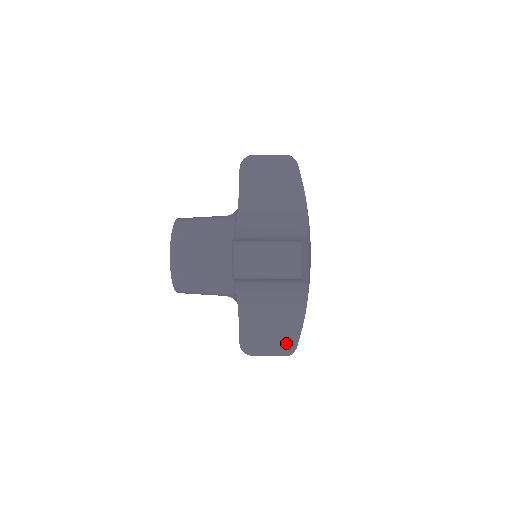
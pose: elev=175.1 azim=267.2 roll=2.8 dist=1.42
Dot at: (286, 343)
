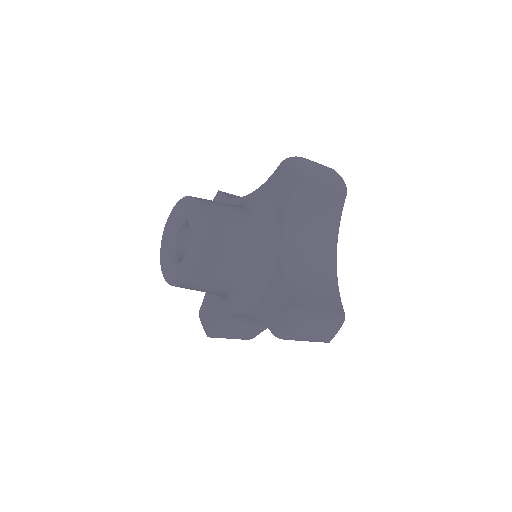
Dot at: (248, 335)
